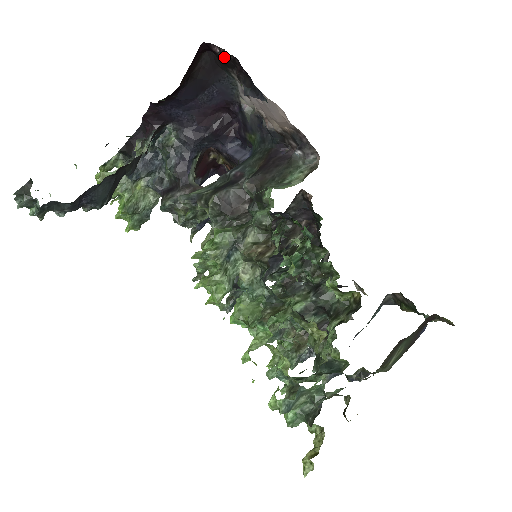
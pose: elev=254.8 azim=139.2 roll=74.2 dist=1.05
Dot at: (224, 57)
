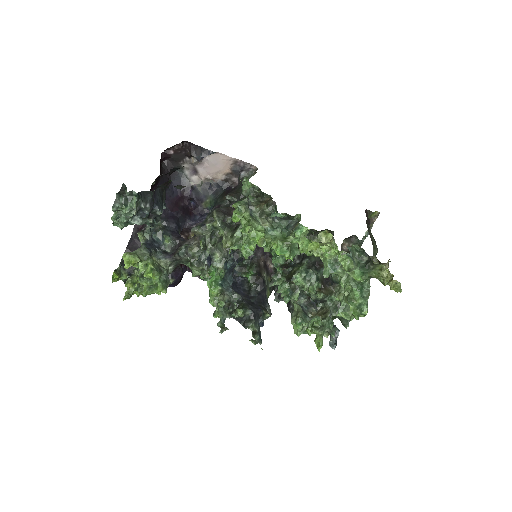
Dot at: (177, 153)
